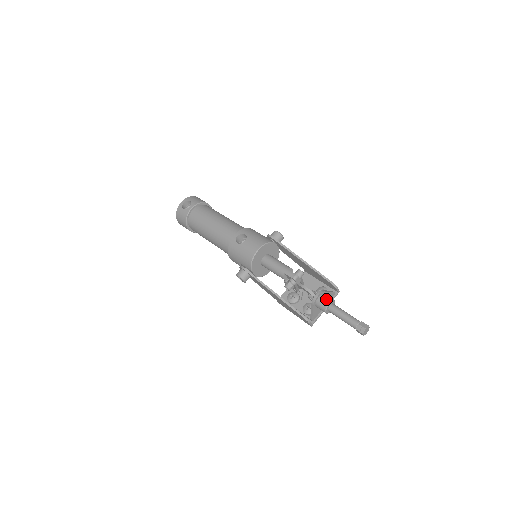
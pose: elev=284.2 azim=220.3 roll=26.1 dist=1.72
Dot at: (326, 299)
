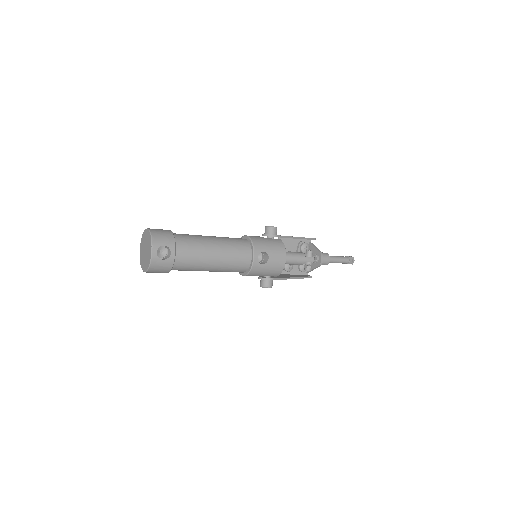
Dot at: (327, 257)
